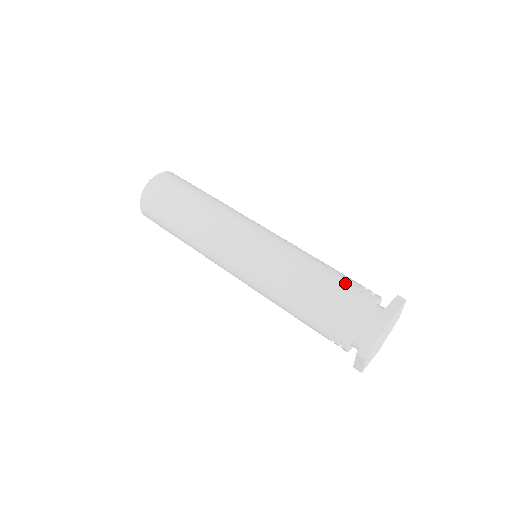
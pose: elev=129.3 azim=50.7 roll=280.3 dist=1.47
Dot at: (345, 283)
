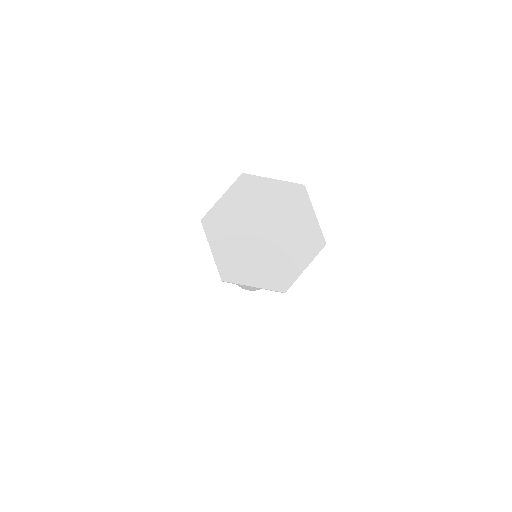
Dot at: occluded
